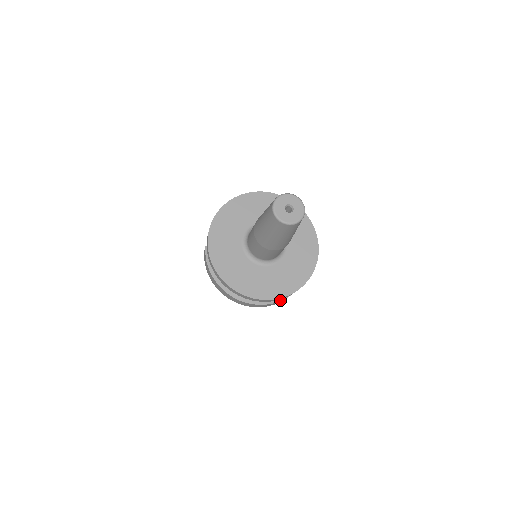
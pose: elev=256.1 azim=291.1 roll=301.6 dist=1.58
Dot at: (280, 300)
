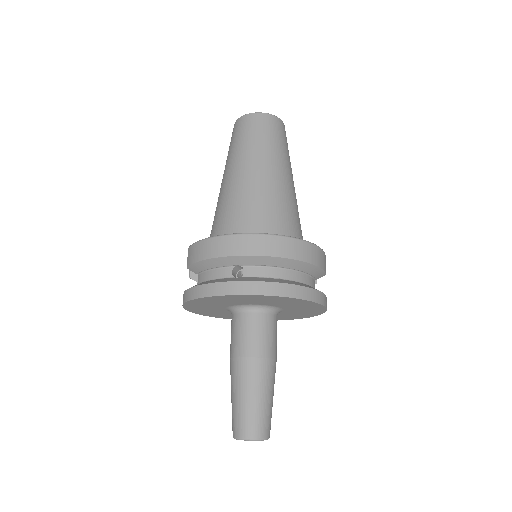
Dot at: occluded
